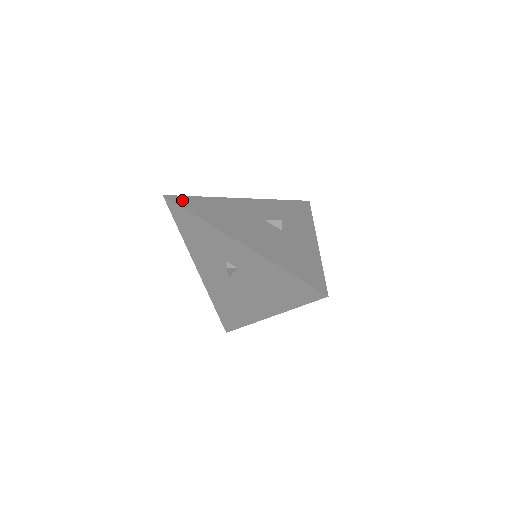
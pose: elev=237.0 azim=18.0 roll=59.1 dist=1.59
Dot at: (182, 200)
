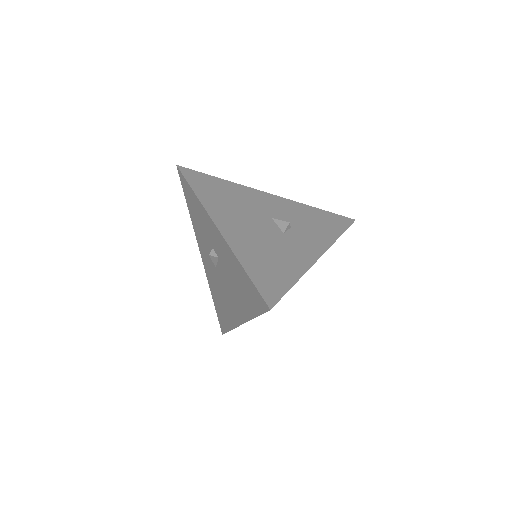
Dot at: (193, 174)
